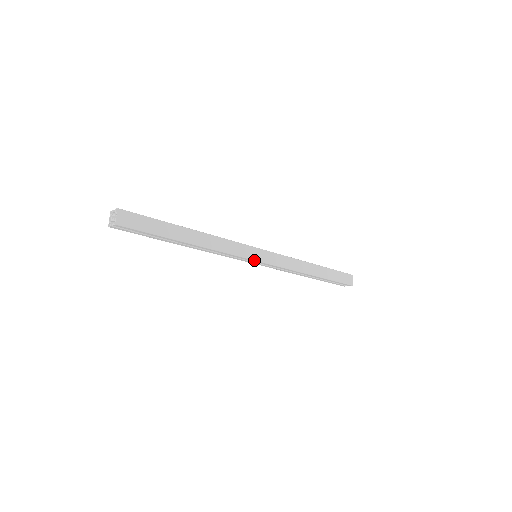
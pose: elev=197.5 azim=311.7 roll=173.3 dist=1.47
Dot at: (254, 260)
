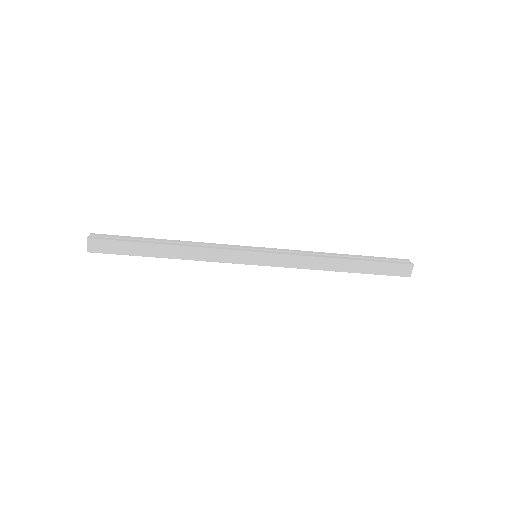
Dot at: (248, 264)
